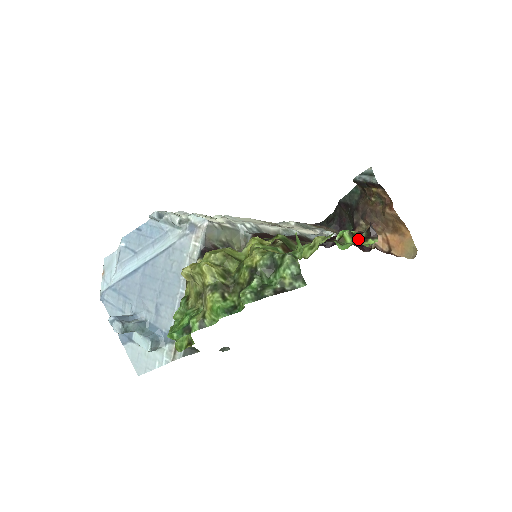
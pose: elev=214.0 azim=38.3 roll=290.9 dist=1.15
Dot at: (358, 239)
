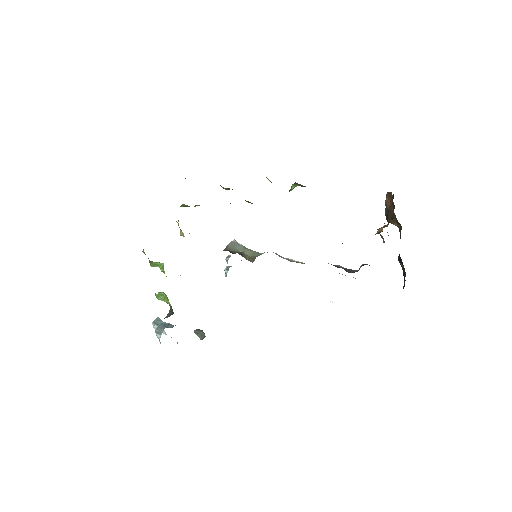
Dot at: (304, 186)
